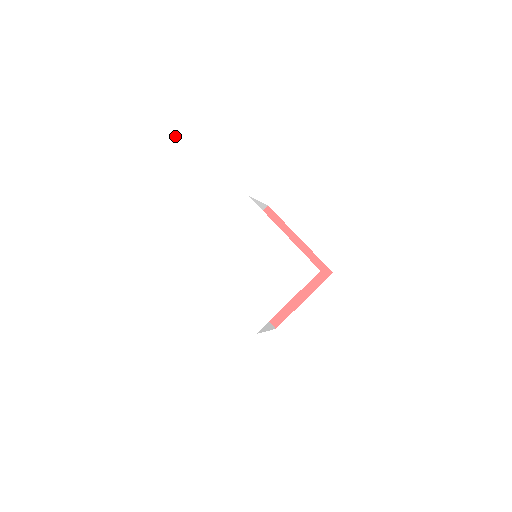
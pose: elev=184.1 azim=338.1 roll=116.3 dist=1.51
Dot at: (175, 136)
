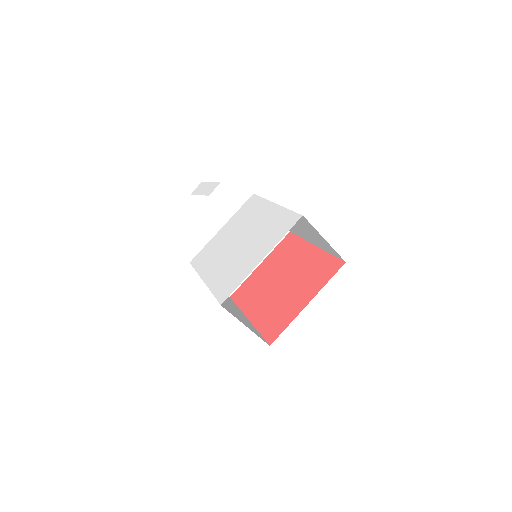
Dot at: (213, 187)
